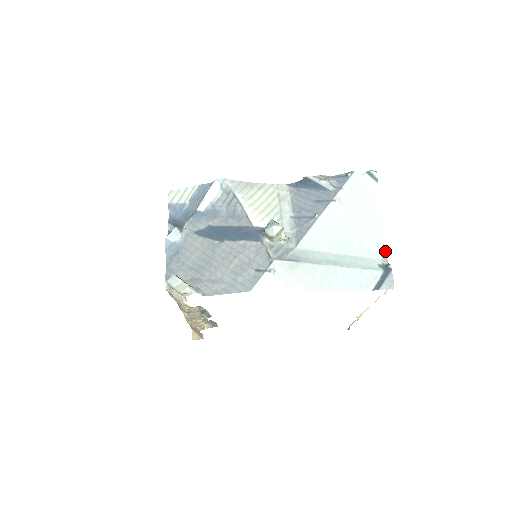
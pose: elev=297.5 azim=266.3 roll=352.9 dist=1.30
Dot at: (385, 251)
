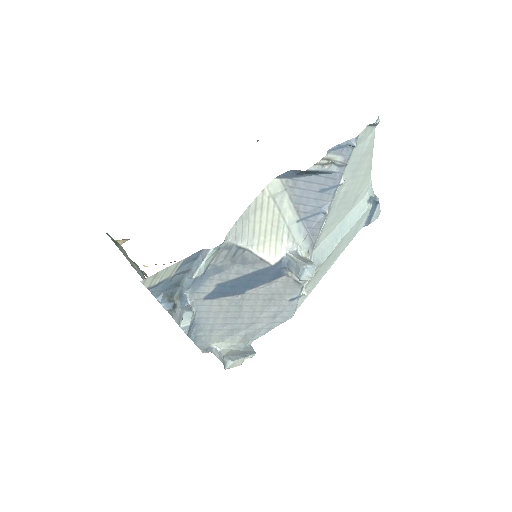
Dot at: (371, 183)
